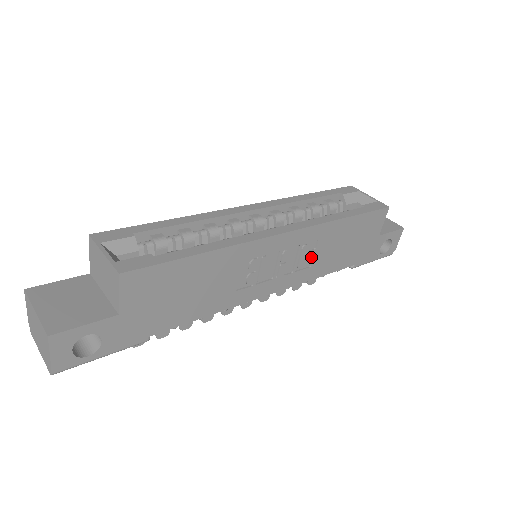
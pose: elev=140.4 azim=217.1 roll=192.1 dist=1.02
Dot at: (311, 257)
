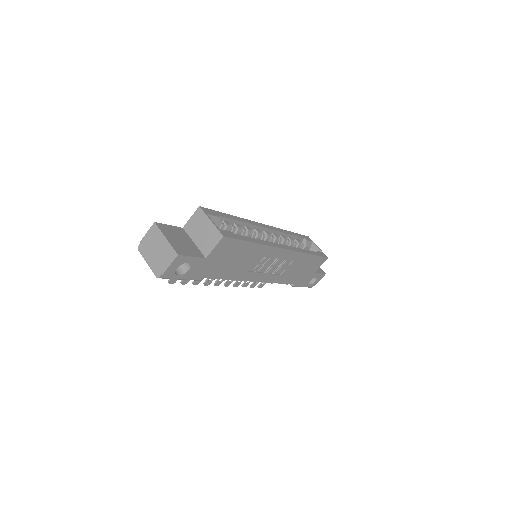
Dot at: (284, 269)
